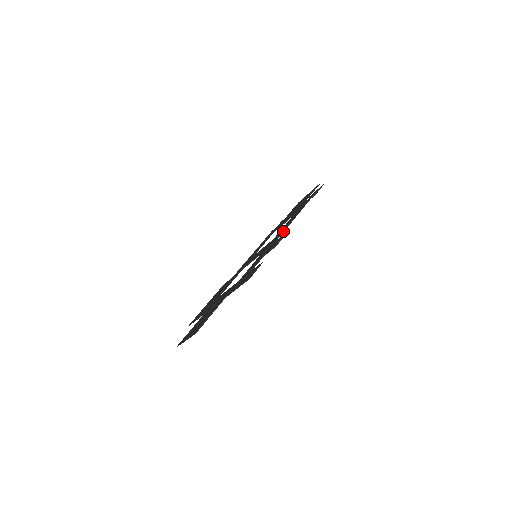
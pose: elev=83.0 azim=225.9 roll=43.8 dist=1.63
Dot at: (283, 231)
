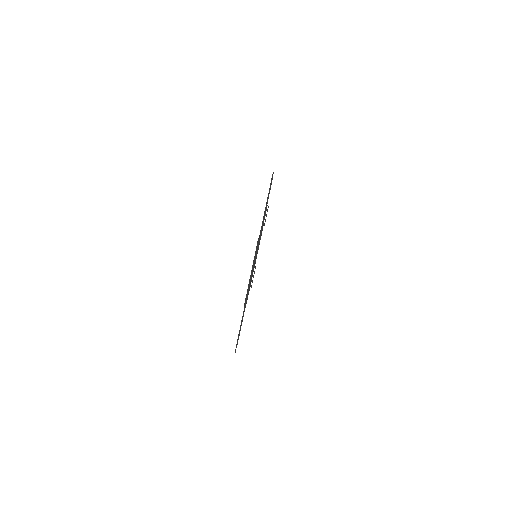
Dot at: occluded
